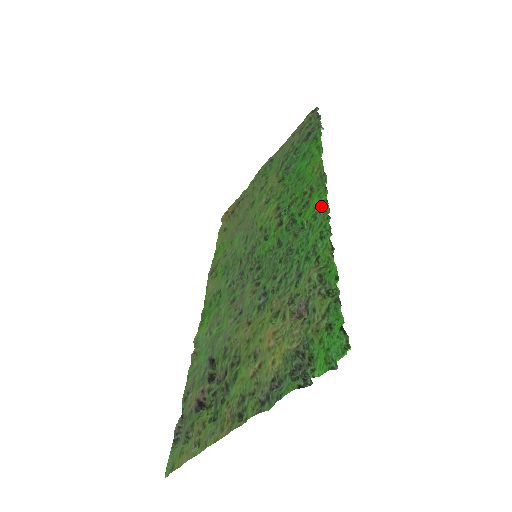
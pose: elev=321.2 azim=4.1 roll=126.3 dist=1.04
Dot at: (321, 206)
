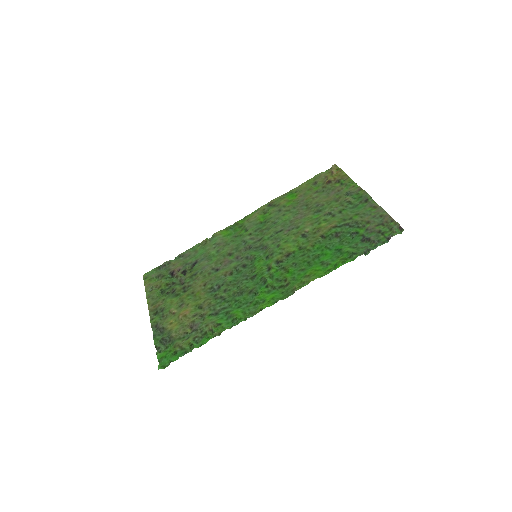
Dot at: (260, 307)
